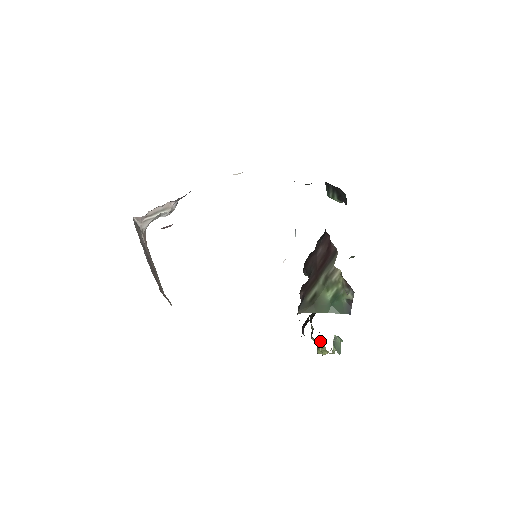
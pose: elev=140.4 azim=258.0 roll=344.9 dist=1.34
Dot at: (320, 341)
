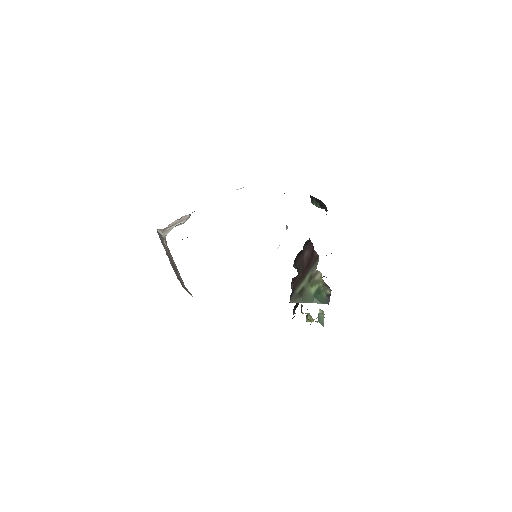
Dot at: (308, 313)
